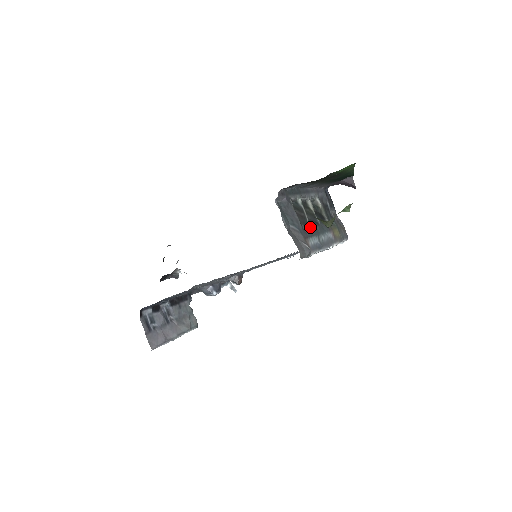
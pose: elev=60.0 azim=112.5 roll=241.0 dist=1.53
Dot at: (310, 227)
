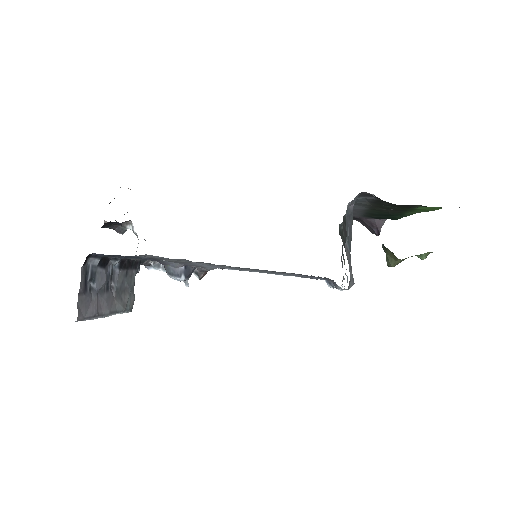
Dot at: occluded
